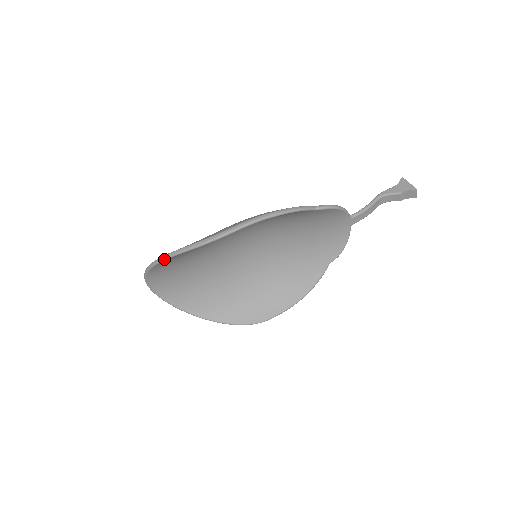
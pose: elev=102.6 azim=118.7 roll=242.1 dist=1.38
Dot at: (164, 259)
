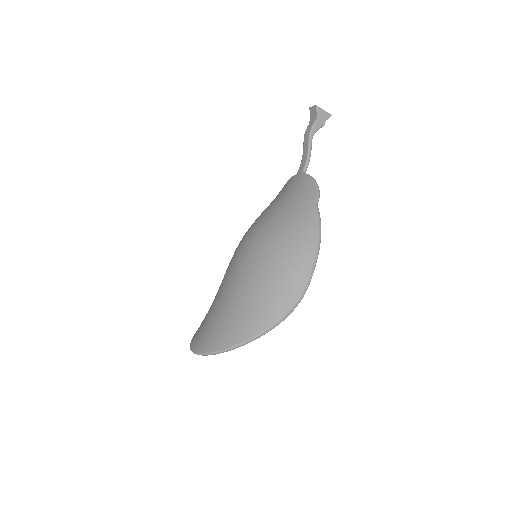
Dot at: occluded
